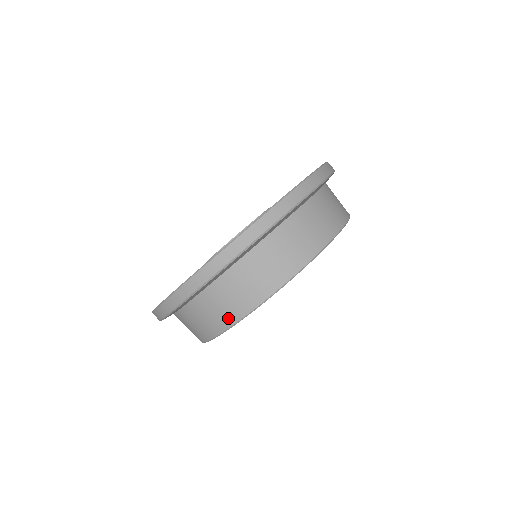
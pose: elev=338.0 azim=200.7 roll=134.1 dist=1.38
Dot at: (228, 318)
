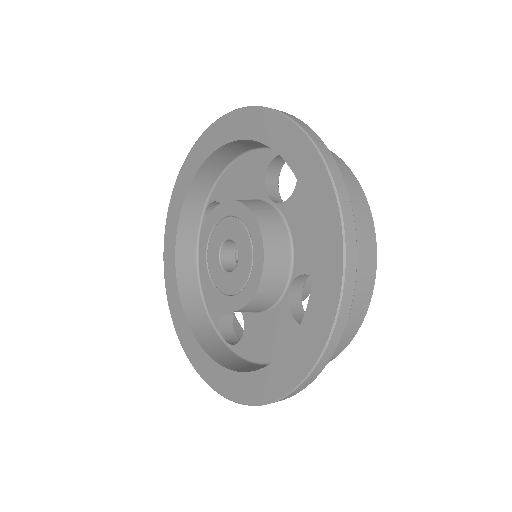
Dot at: occluded
